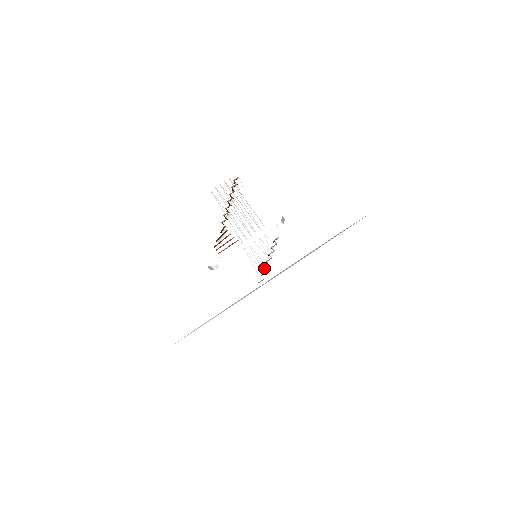
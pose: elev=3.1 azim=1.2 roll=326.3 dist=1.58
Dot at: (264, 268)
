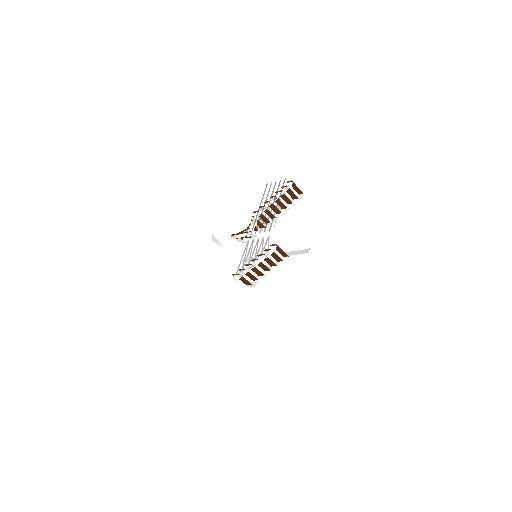
Dot at: (246, 264)
